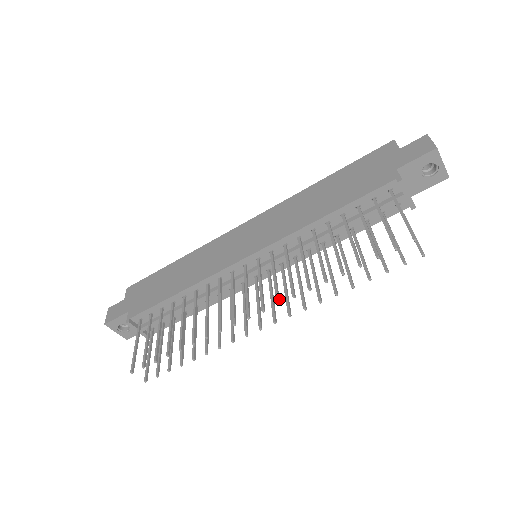
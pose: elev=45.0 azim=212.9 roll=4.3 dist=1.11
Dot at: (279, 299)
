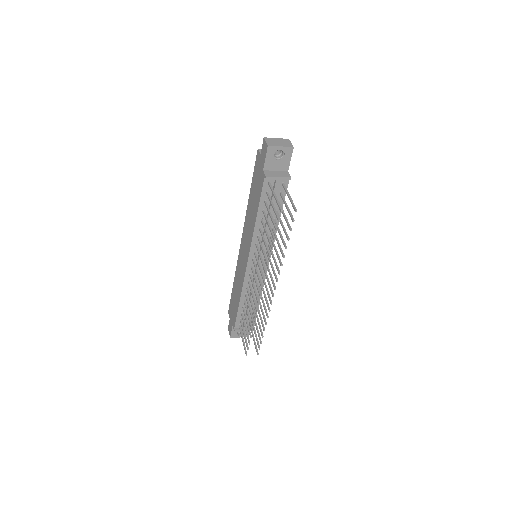
Dot at: (264, 279)
